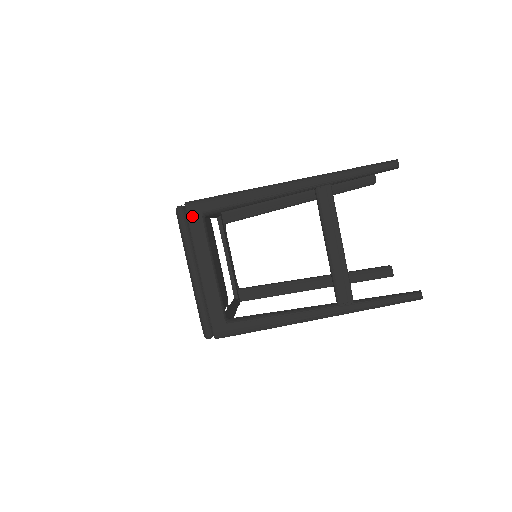
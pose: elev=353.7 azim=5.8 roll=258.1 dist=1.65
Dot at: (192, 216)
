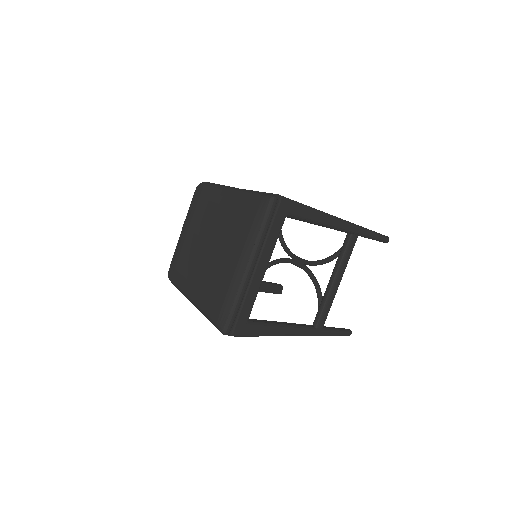
Dot at: (280, 212)
